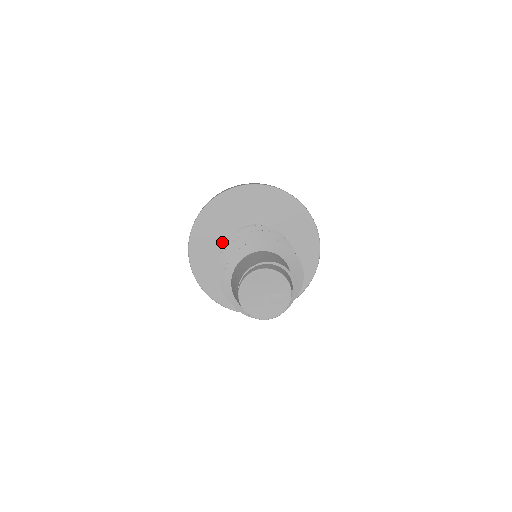
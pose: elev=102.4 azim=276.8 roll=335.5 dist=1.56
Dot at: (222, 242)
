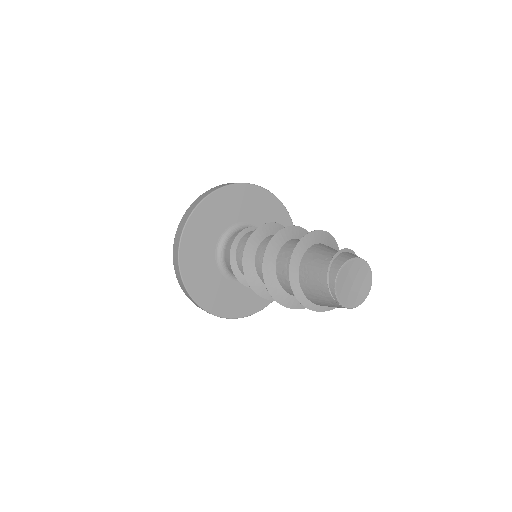
Dot at: (219, 277)
